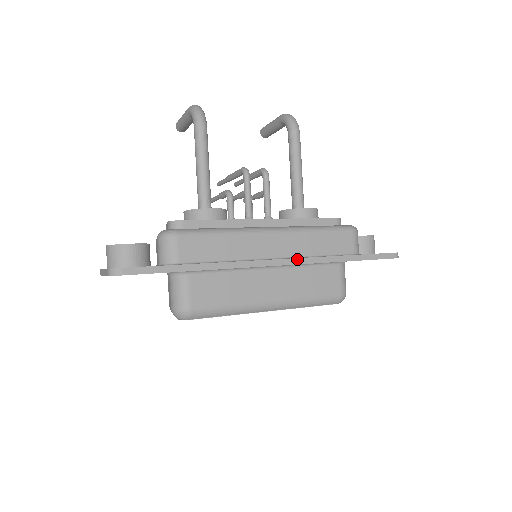
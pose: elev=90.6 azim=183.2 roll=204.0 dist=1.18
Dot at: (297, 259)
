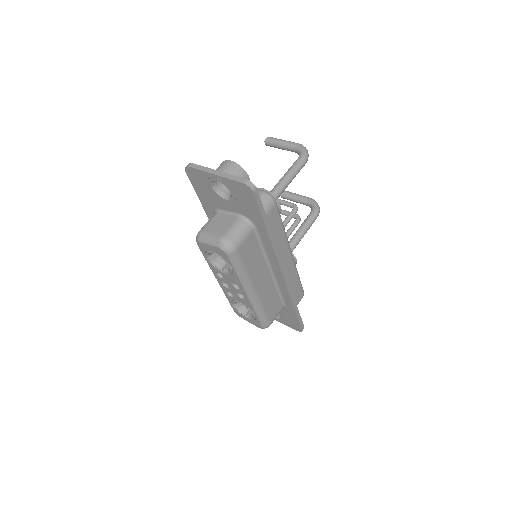
Dot at: (288, 281)
